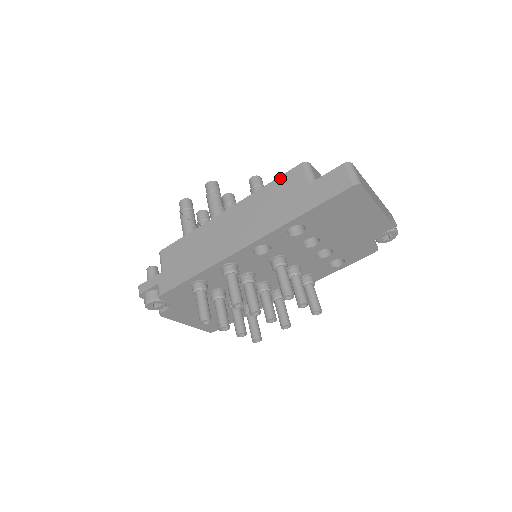
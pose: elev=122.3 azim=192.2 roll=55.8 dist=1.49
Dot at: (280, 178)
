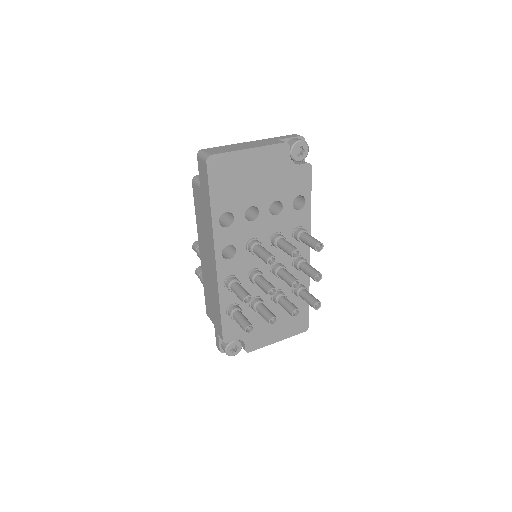
Dot at: (194, 203)
